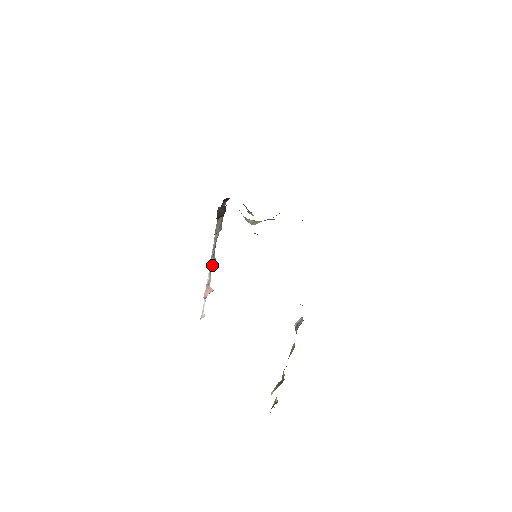
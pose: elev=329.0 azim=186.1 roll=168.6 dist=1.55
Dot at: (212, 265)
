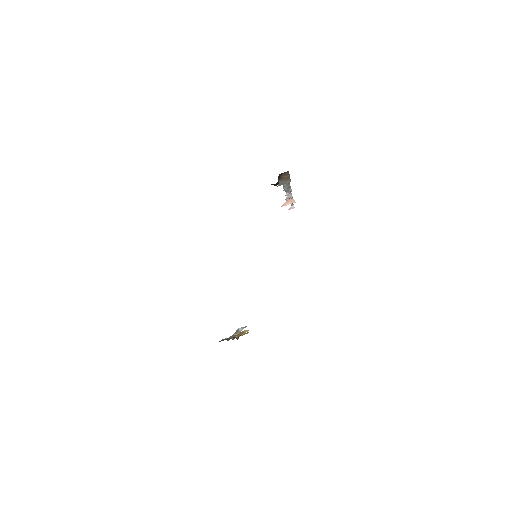
Dot at: (291, 191)
